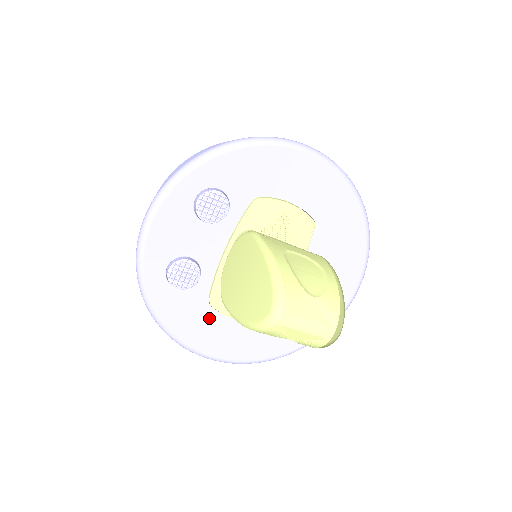
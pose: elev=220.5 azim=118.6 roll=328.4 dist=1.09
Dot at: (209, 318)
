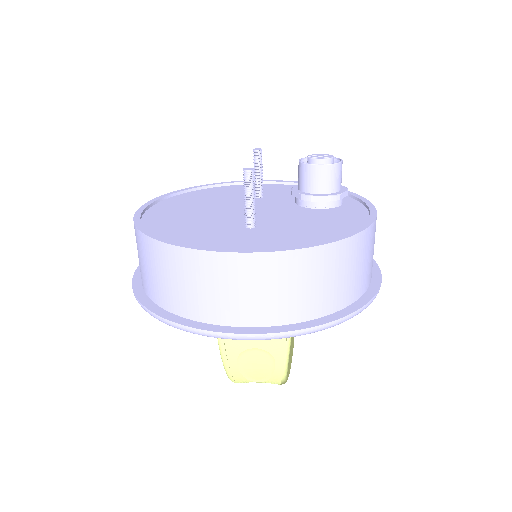
Dot at: occluded
